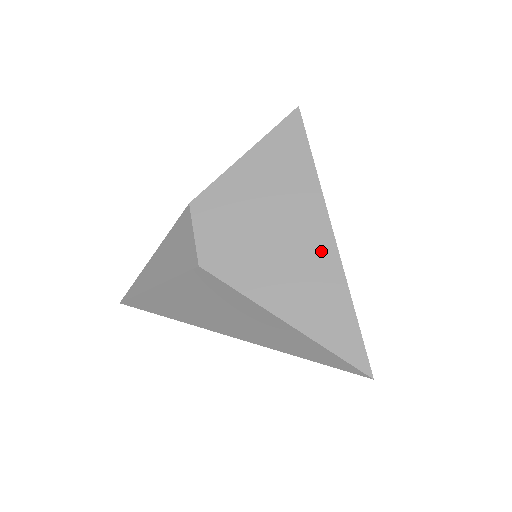
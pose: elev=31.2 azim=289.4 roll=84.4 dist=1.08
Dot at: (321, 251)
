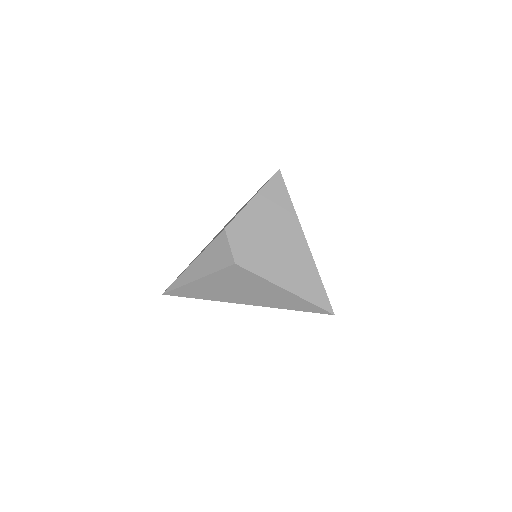
Dot at: (301, 250)
